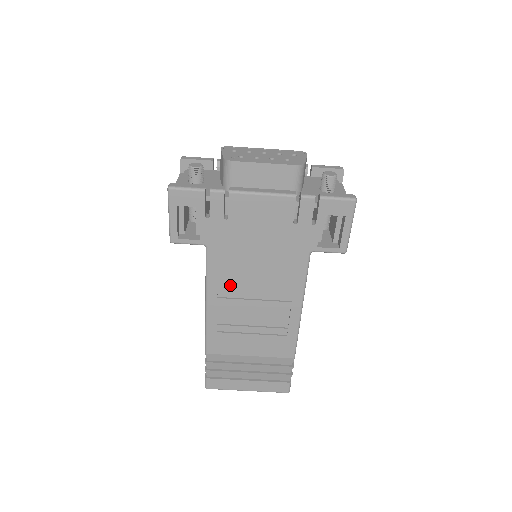
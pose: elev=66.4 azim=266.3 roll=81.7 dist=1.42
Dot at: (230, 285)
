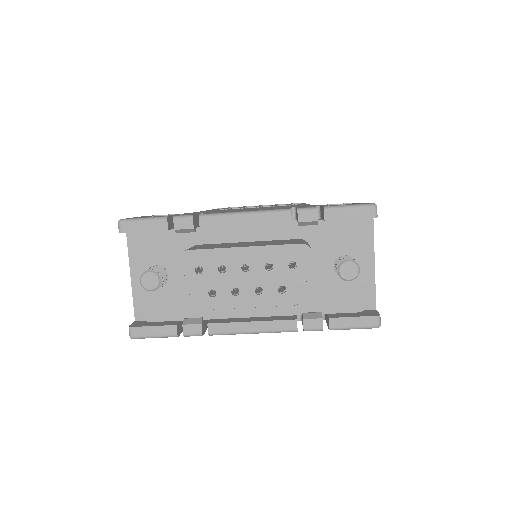
Dot at: occluded
